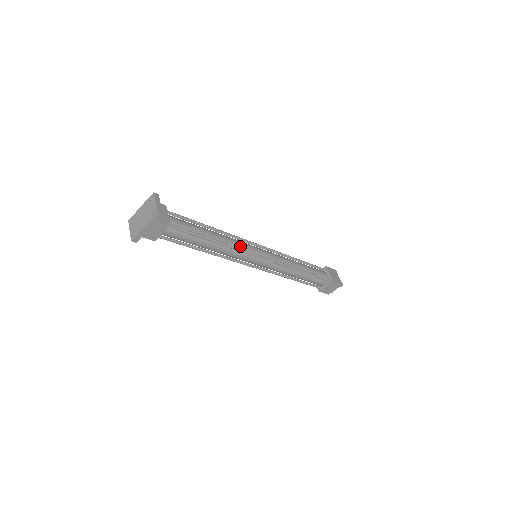
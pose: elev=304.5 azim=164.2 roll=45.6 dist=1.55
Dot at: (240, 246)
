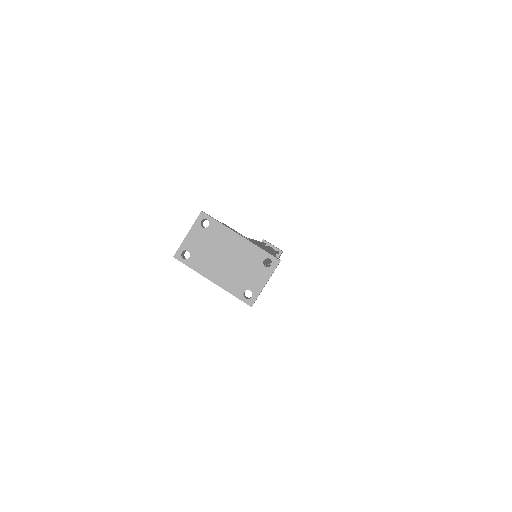
Dot at: occluded
